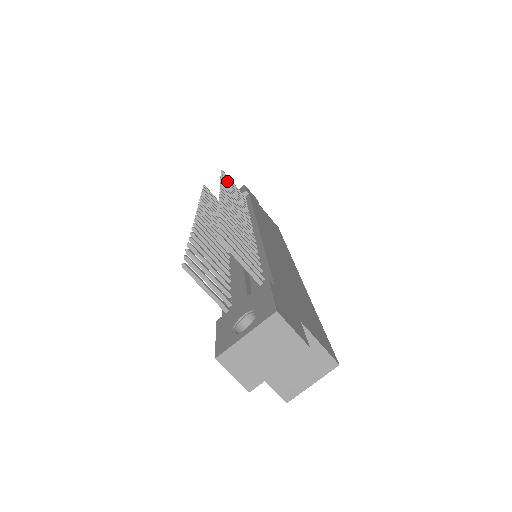
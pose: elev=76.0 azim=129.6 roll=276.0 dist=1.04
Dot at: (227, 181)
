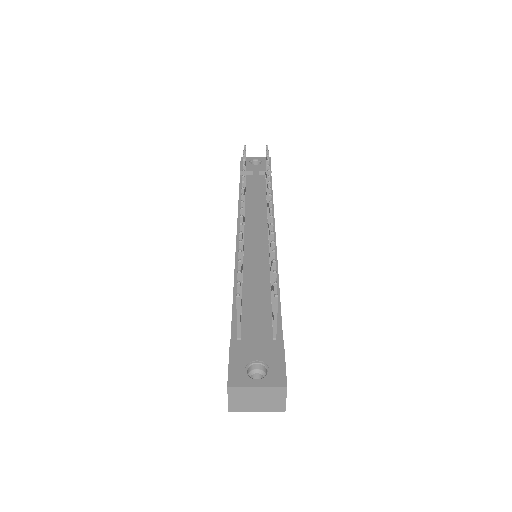
Dot at: occluded
